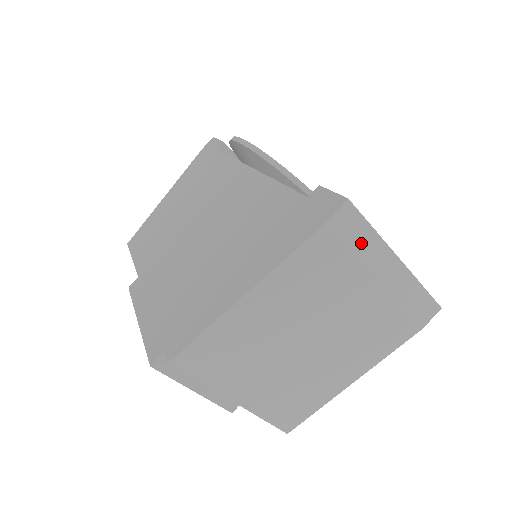
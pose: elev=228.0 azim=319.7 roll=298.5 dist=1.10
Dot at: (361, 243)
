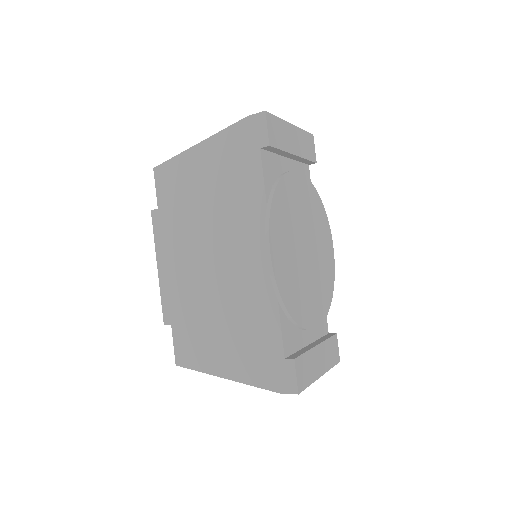
Dot at: occluded
